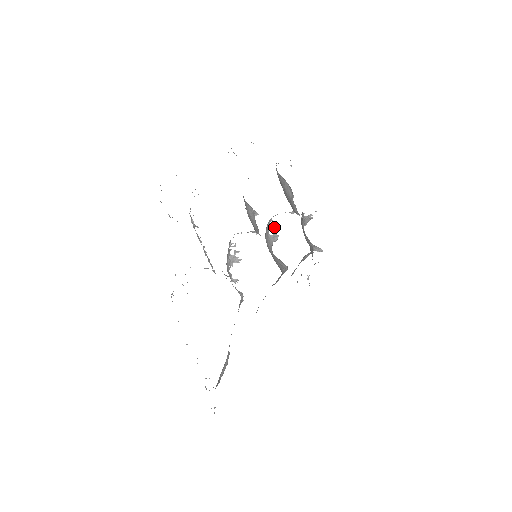
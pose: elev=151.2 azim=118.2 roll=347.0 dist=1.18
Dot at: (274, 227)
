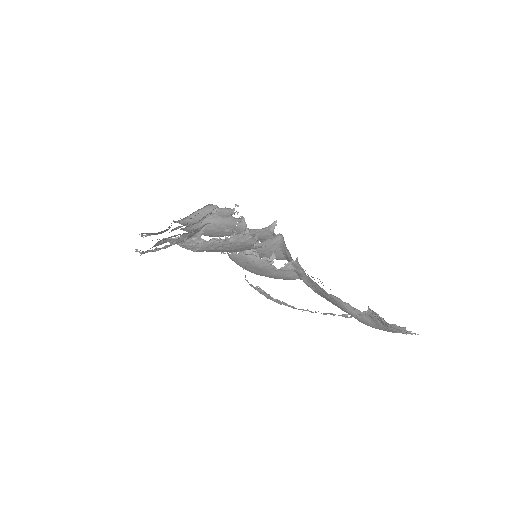
Dot at: occluded
